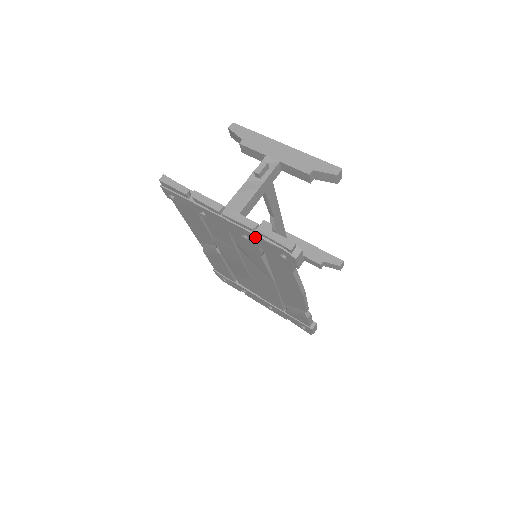
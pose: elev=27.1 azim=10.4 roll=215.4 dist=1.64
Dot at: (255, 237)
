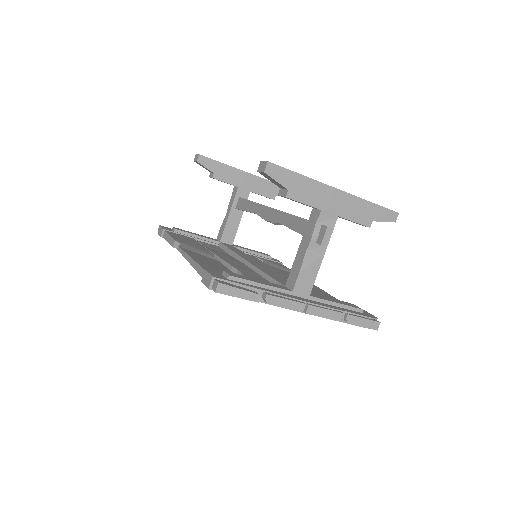
Dot at: occluded
